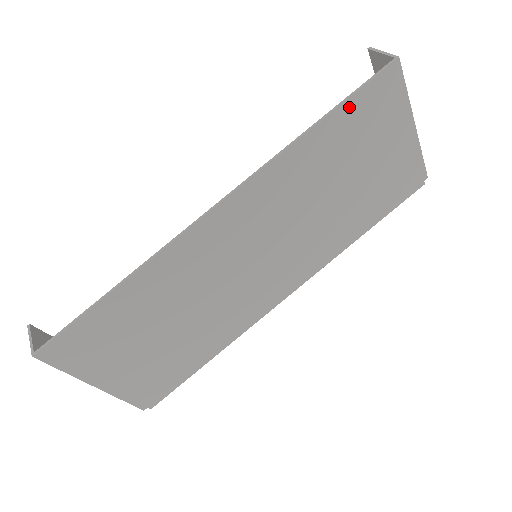
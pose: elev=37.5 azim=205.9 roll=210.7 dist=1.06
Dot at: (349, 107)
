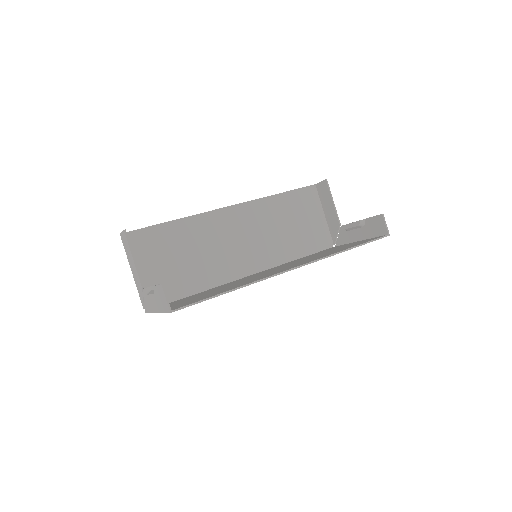
Dot at: occluded
